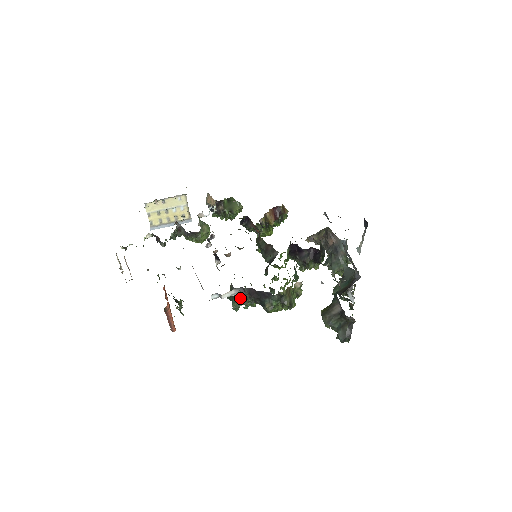
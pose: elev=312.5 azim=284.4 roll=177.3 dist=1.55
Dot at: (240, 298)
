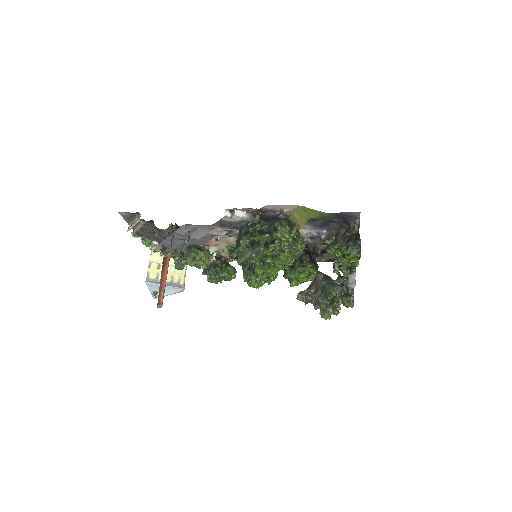
Dot at: (249, 227)
